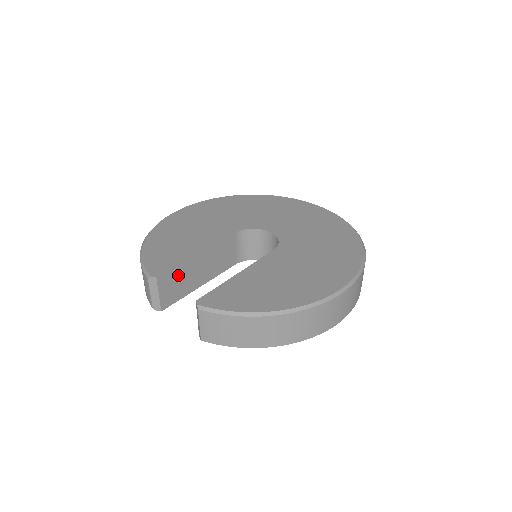
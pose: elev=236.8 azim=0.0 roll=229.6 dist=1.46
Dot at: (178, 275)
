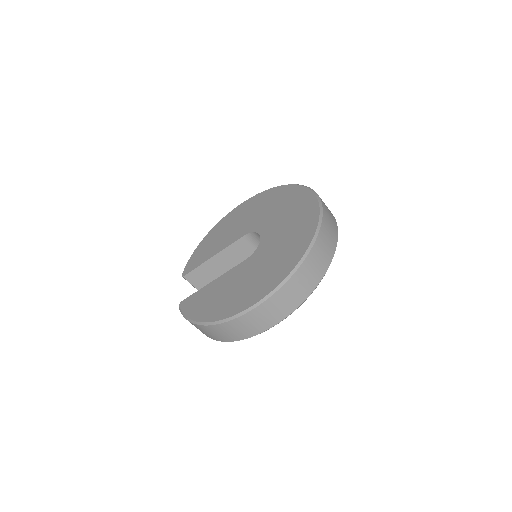
Dot at: (202, 272)
